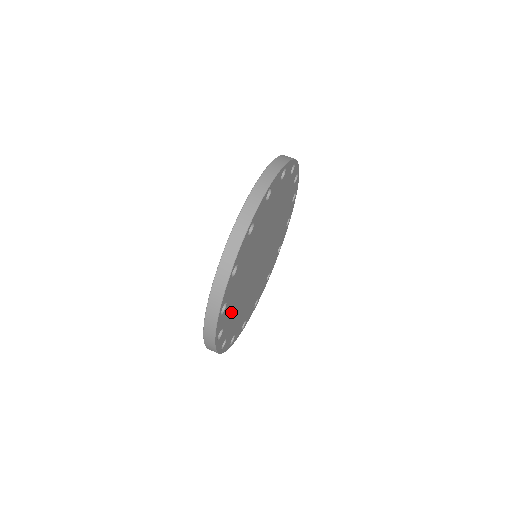
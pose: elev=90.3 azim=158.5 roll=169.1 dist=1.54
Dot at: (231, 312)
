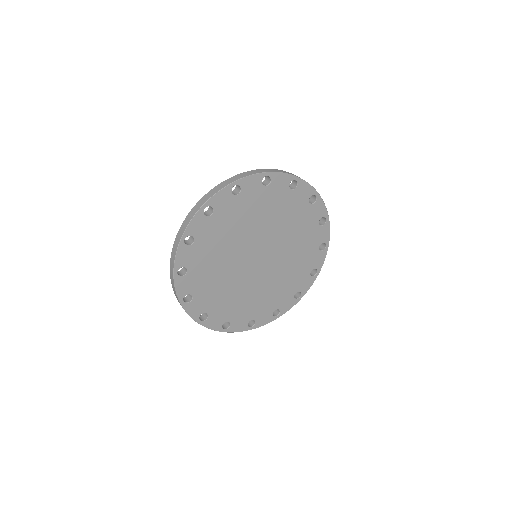
Dot at: (216, 301)
